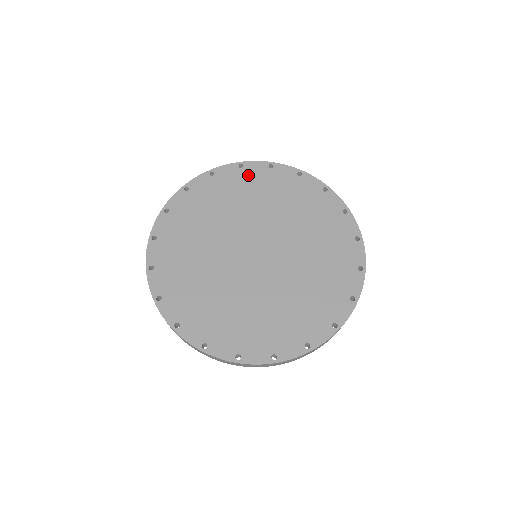
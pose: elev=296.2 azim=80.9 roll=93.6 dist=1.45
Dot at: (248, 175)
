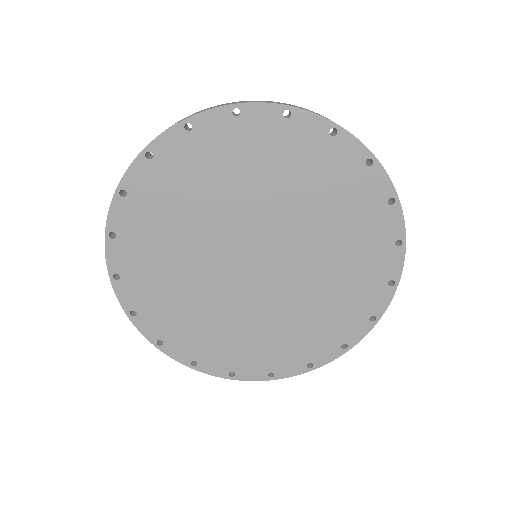
Dot at: (292, 136)
